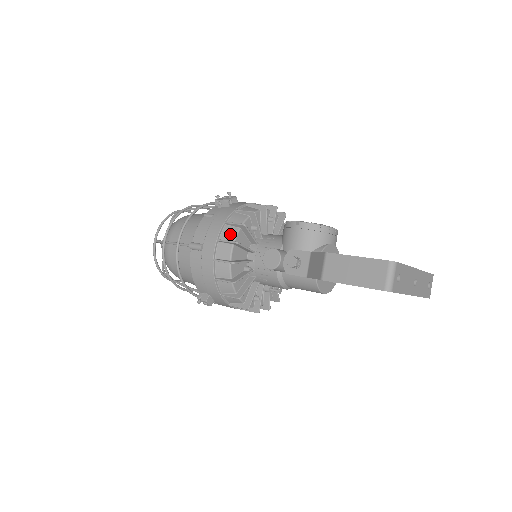
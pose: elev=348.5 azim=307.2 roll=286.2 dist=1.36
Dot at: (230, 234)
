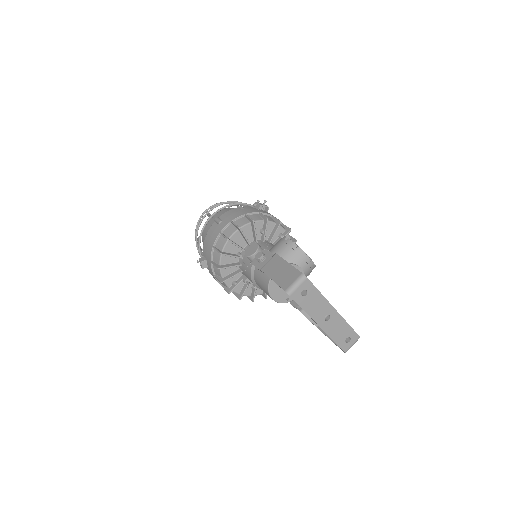
Dot at: (242, 222)
